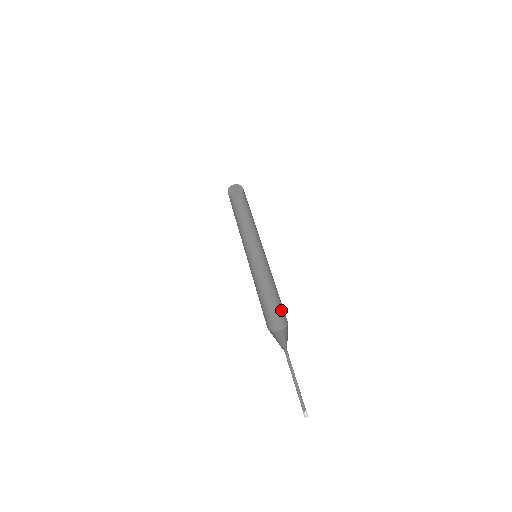
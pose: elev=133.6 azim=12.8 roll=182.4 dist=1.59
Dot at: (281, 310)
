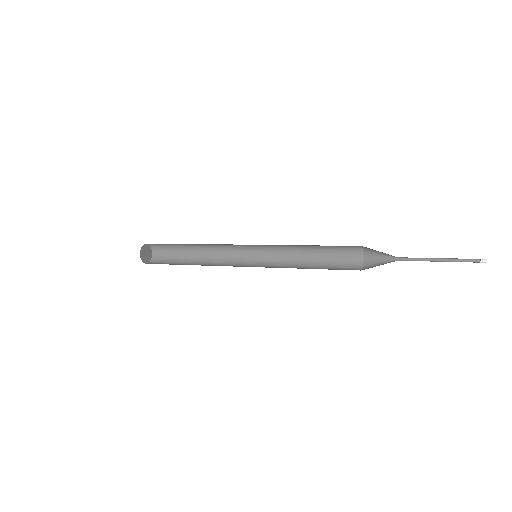
Dot at: (340, 255)
